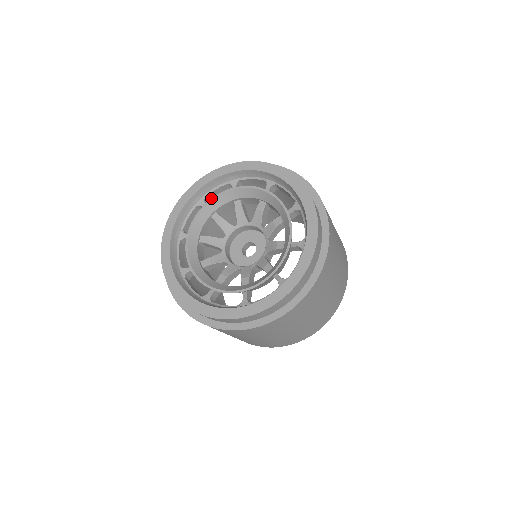
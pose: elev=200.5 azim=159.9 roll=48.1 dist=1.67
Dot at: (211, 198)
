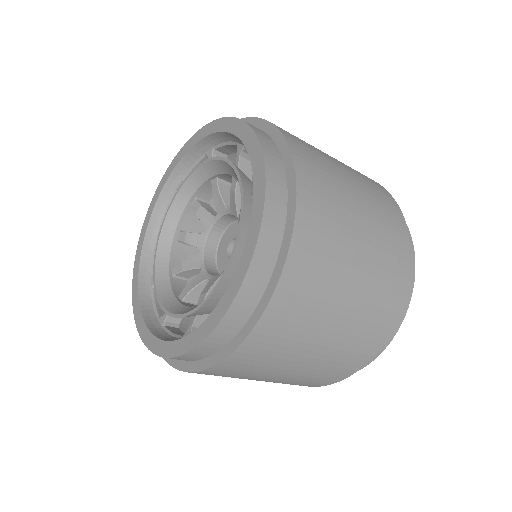
Dot at: occluded
